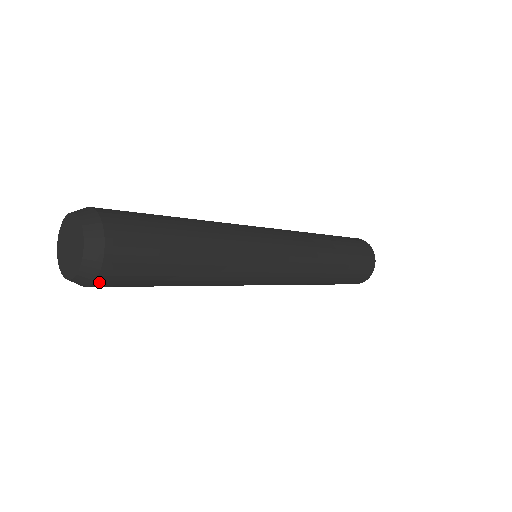
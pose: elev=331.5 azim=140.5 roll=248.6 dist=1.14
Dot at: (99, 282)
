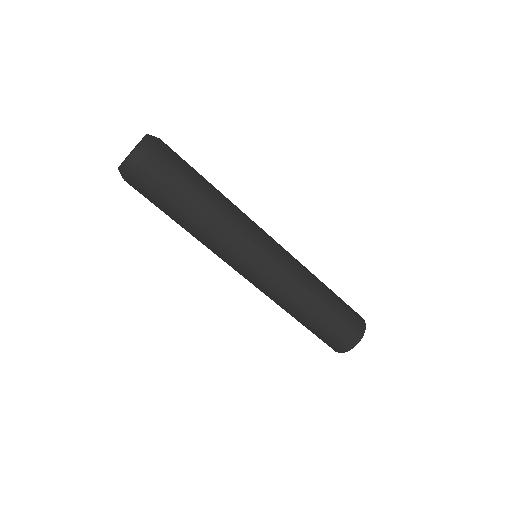
Dot at: (133, 177)
